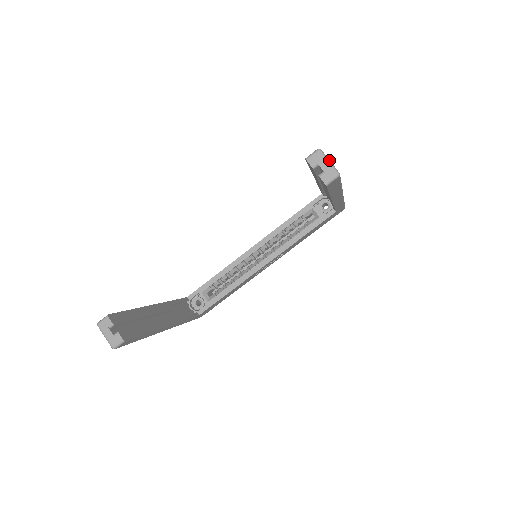
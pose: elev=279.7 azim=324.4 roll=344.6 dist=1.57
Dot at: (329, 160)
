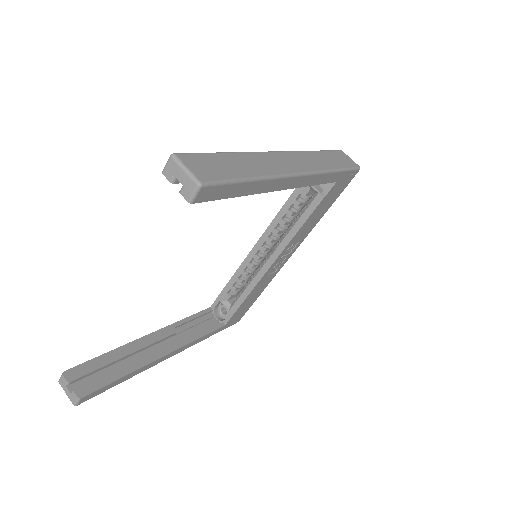
Dot at: (185, 167)
